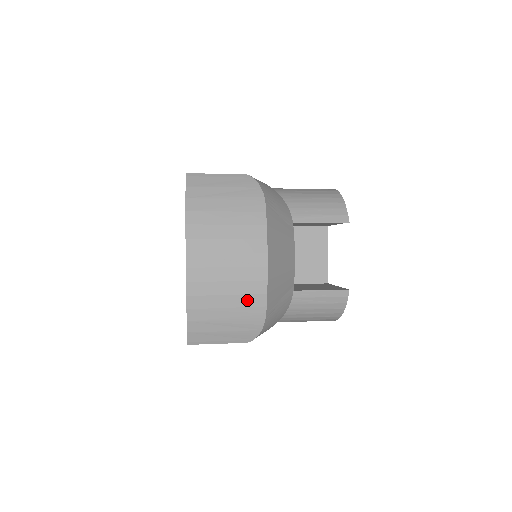
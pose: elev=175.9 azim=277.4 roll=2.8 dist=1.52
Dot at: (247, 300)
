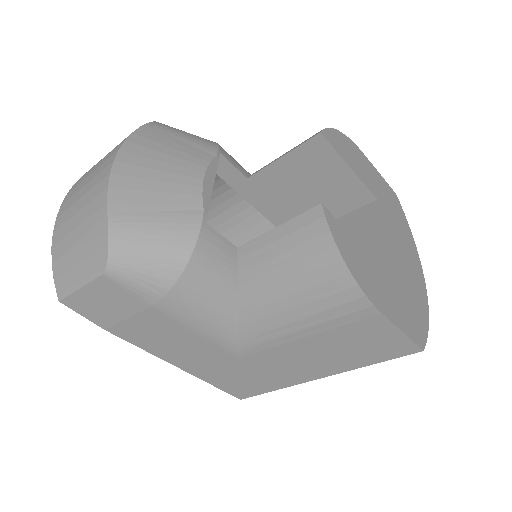
Dot at: (92, 207)
